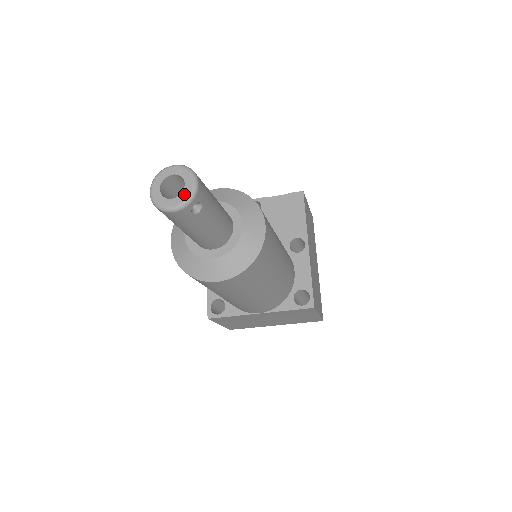
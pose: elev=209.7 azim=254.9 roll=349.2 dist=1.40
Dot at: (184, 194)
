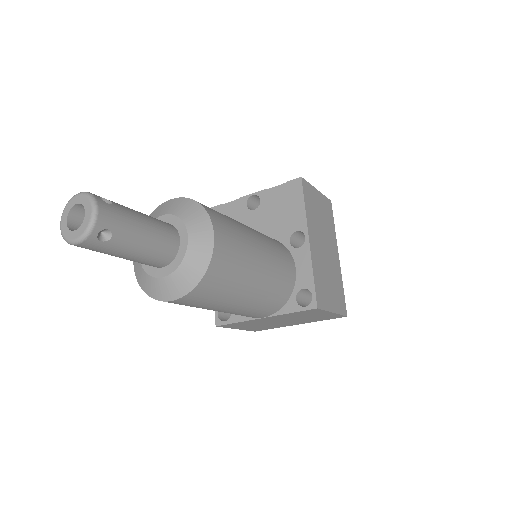
Dot at: (84, 224)
